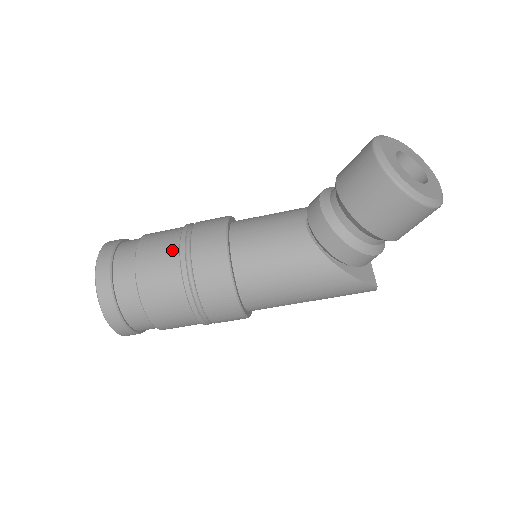
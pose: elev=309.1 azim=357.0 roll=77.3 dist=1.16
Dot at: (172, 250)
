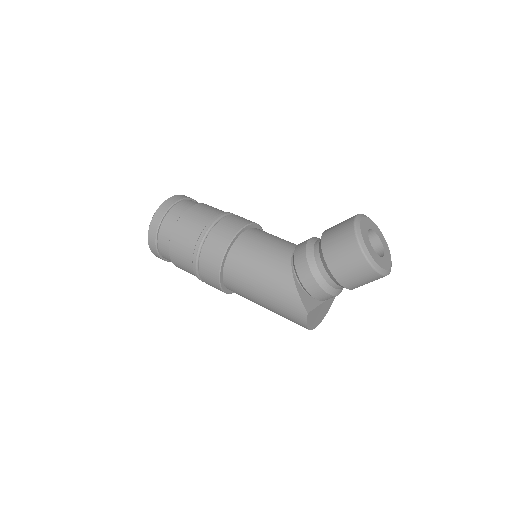
Dot at: (216, 212)
